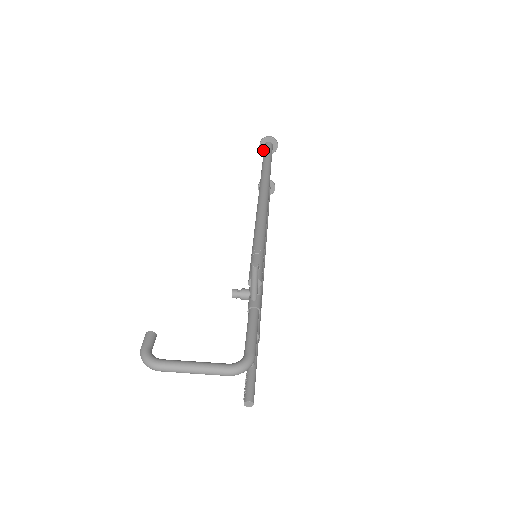
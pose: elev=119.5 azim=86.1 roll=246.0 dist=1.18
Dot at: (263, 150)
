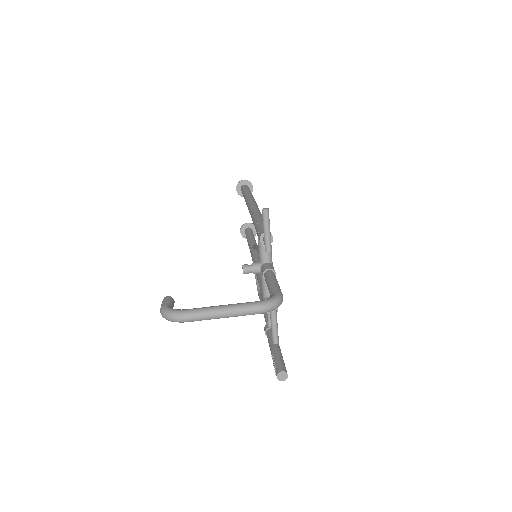
Dot at: (240, 194)
